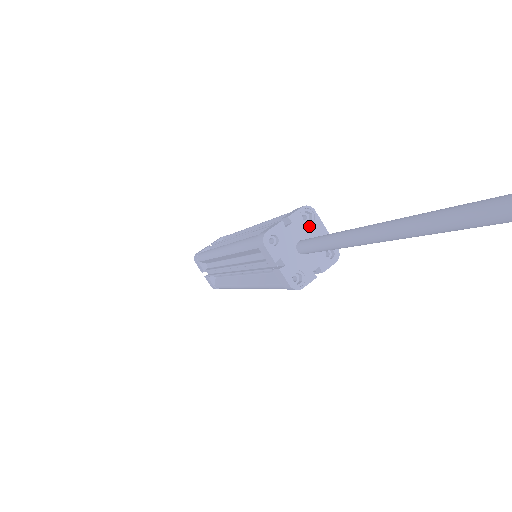
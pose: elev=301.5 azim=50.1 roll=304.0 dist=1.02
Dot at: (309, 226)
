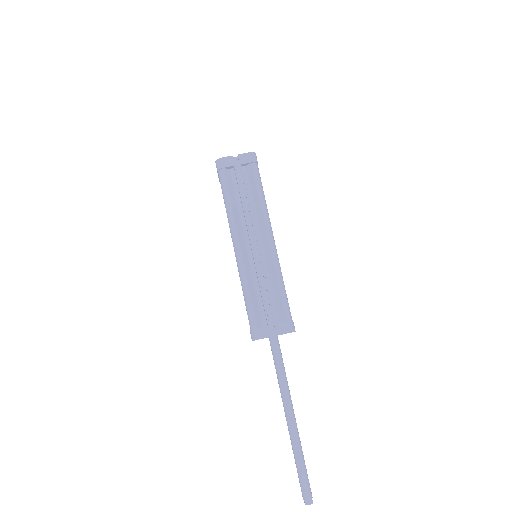
Dot at: occluded
